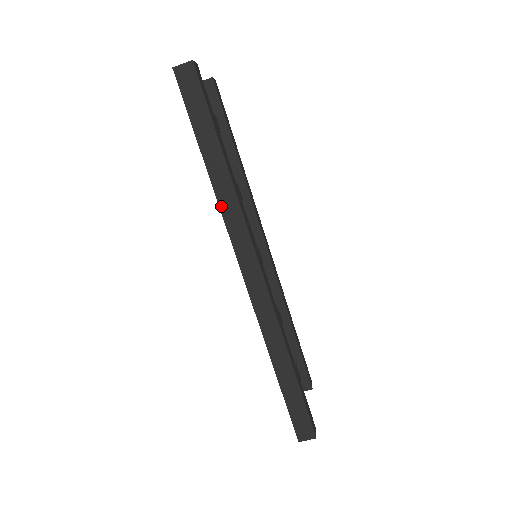
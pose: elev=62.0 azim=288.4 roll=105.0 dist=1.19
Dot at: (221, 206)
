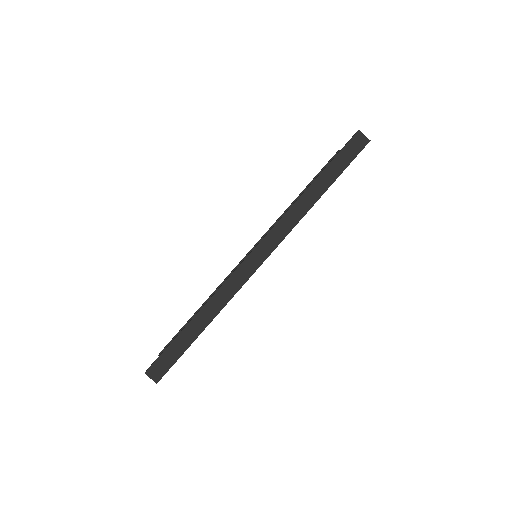
Dot at: (291, 209)
